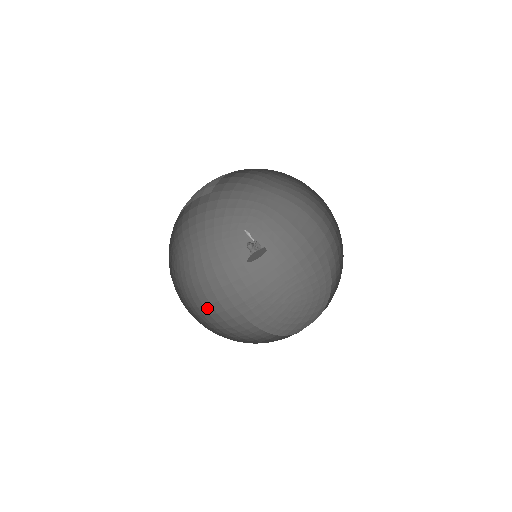
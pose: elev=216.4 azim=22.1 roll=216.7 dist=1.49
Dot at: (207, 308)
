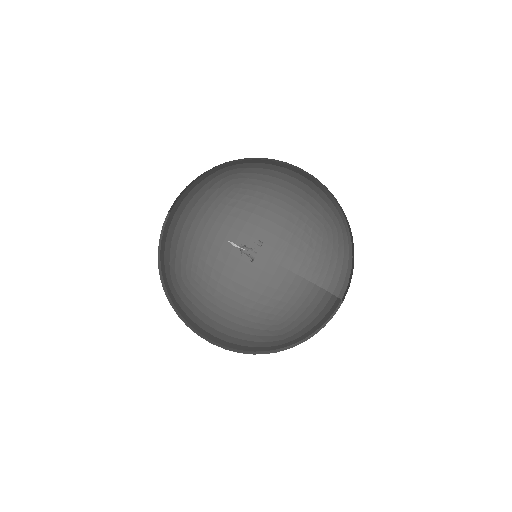
Dot at: (245, 284)
